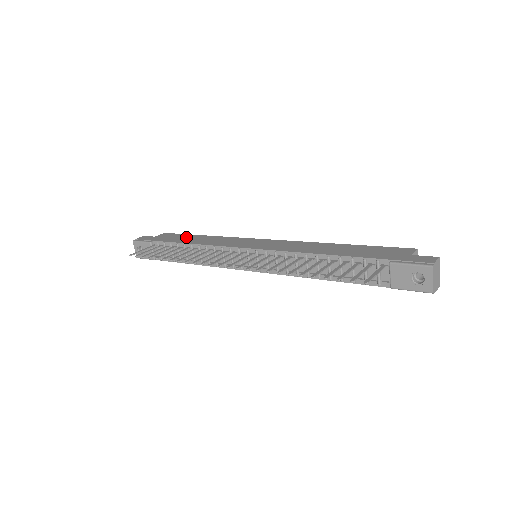
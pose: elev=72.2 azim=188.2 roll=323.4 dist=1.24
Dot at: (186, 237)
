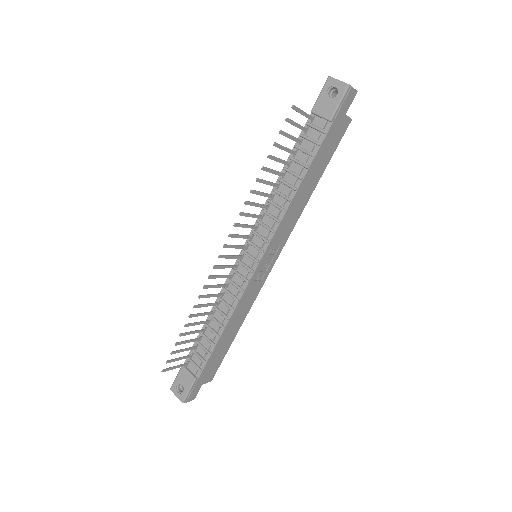
Dot at: occluded
